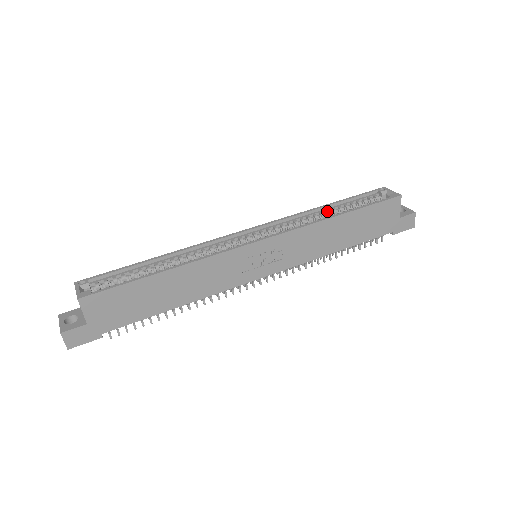
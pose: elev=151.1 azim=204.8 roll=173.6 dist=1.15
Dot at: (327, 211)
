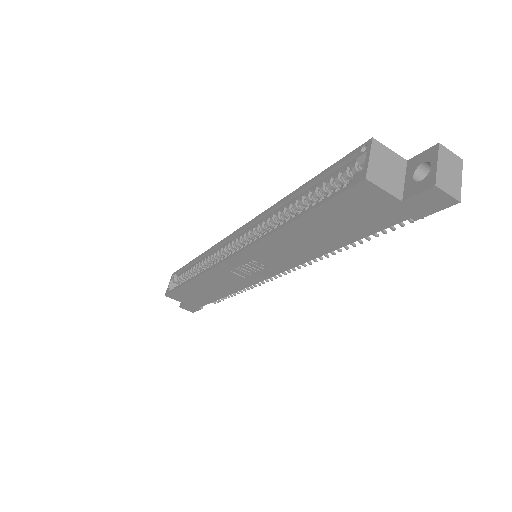
Dot at: (293, 204)
